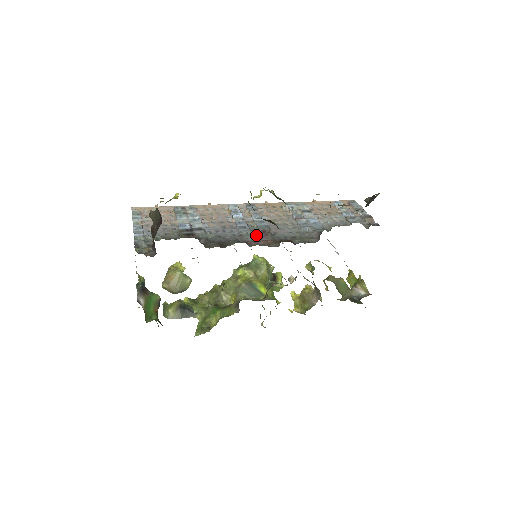
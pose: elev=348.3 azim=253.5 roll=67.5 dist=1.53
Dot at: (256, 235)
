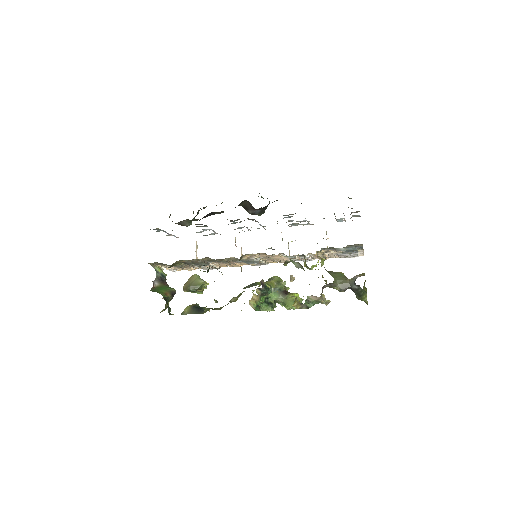
Dot at: occluded
